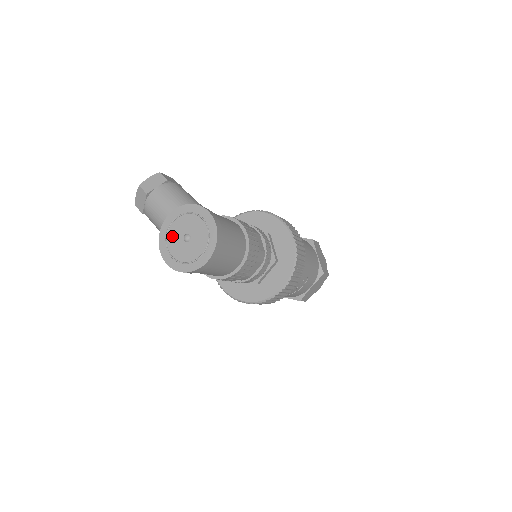
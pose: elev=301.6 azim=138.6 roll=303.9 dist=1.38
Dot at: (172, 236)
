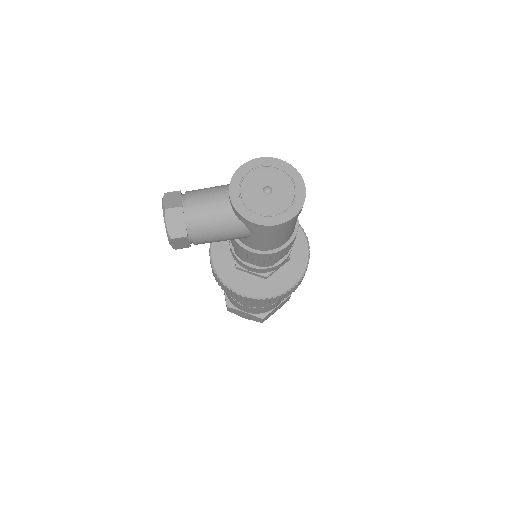
Dot at: (253, 203)
